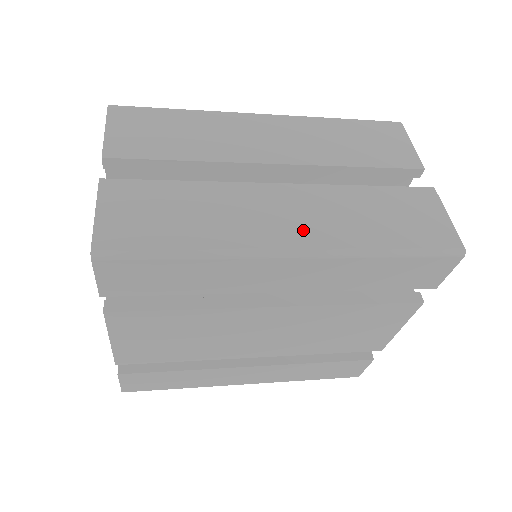
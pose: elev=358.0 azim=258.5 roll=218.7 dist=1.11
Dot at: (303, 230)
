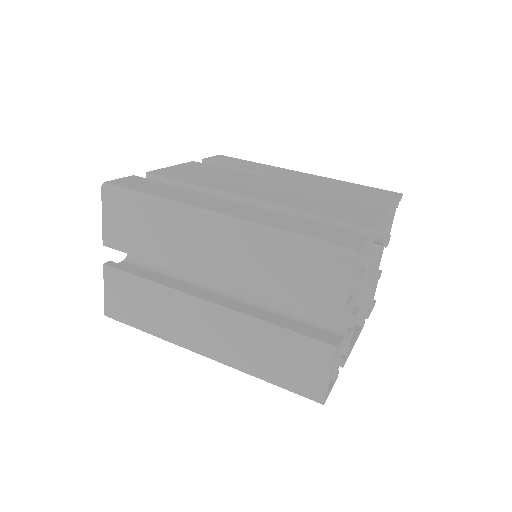
Dot at: (212, 344)
